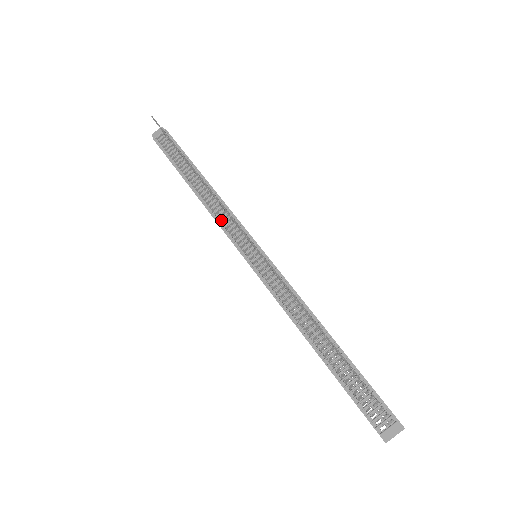
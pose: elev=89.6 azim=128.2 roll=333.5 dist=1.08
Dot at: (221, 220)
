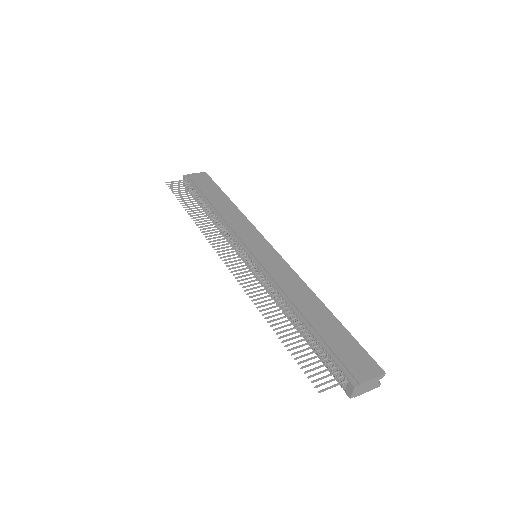
Dot at: occluded
